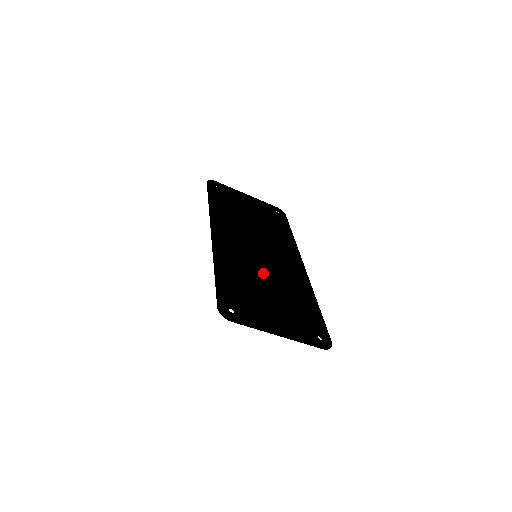
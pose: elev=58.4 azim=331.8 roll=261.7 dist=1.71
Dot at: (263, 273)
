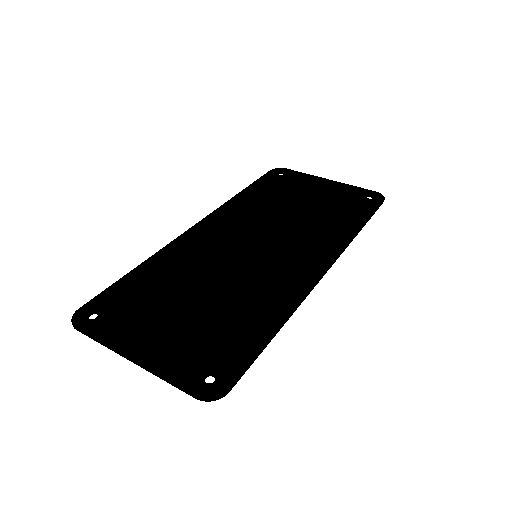
Dot at: occluded
